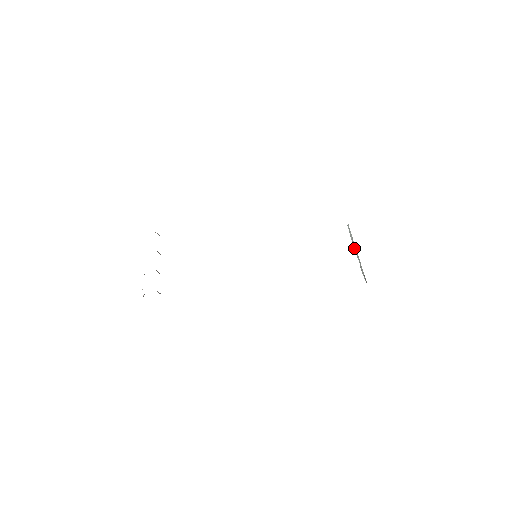
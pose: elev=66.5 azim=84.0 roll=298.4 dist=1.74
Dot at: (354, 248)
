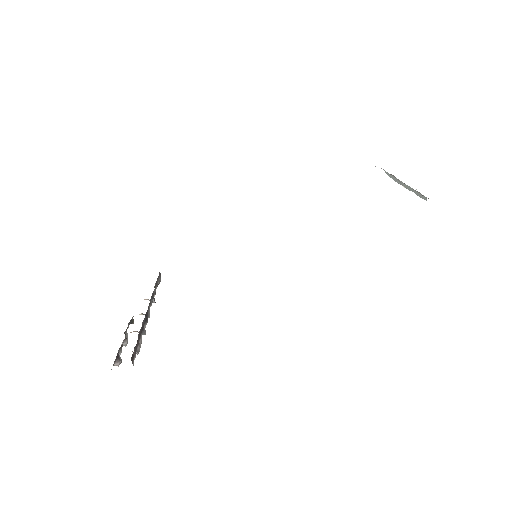
Dot at: occluded
